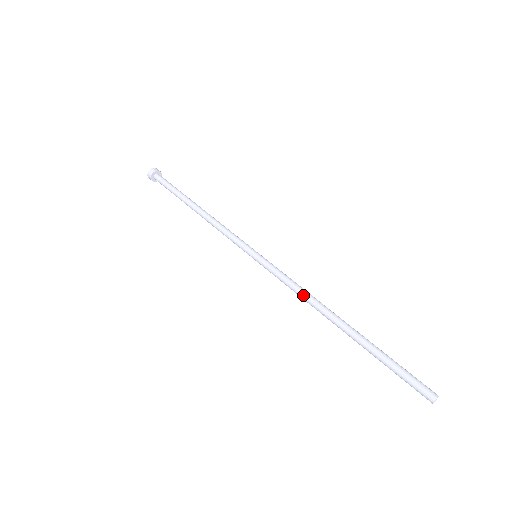
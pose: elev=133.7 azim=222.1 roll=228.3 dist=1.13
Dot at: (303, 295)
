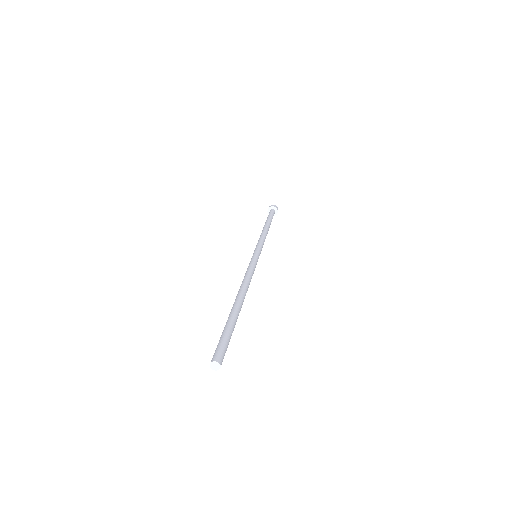
Dot at: (246, 278)
